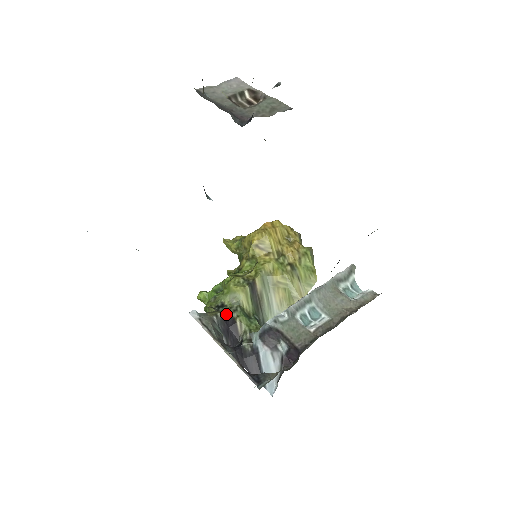
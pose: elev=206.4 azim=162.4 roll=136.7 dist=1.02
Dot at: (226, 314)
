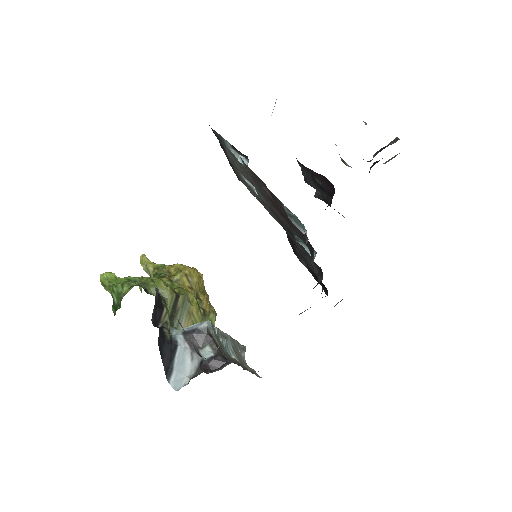
Dot at: (159, 295)
